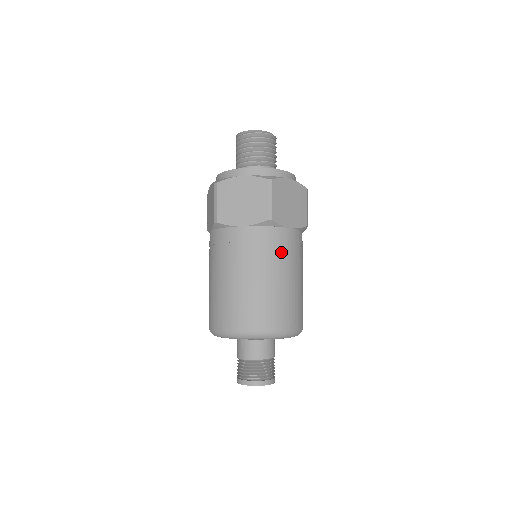
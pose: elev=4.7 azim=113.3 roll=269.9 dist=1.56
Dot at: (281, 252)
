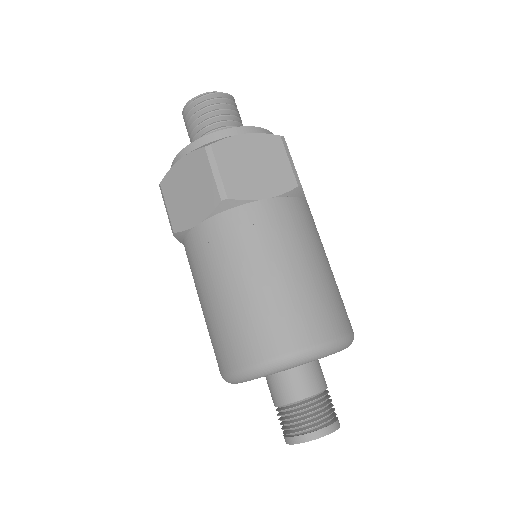
Dot at: (260, 237)
